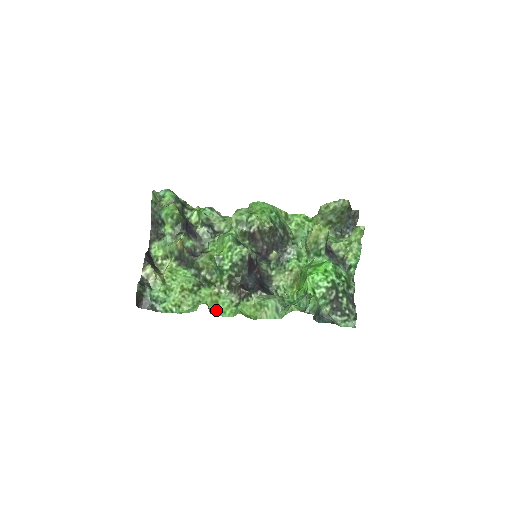
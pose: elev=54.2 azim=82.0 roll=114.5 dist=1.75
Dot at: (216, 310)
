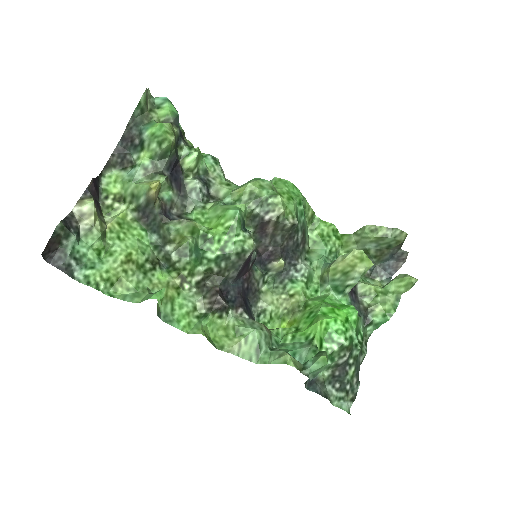
Dot at: (167, 312)
